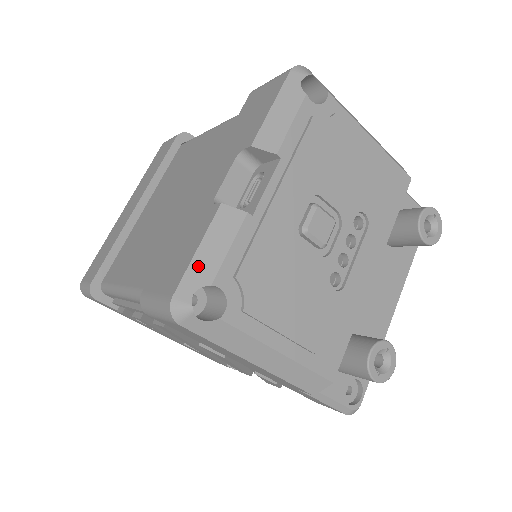
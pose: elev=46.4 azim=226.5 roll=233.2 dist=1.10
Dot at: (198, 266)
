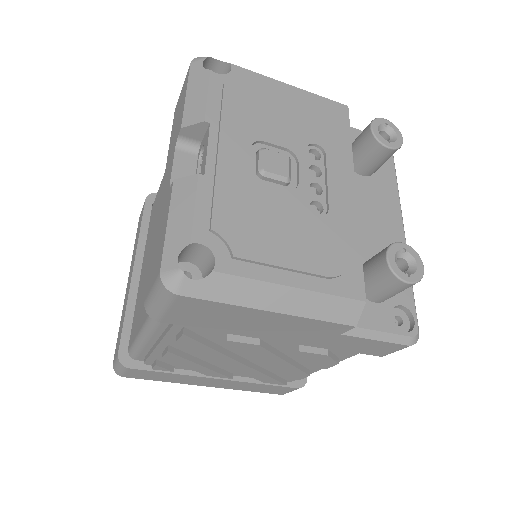
Dot at: (173, 236)
